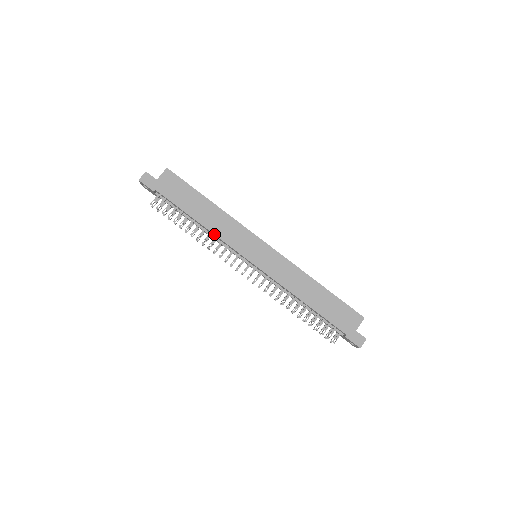
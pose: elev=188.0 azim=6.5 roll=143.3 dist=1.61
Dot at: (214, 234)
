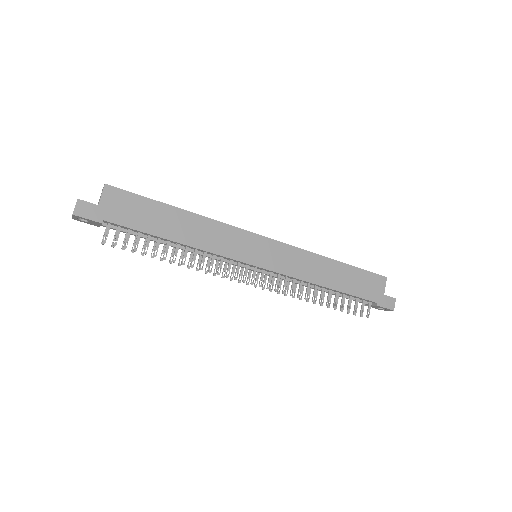
Dot at: (202, 250)
